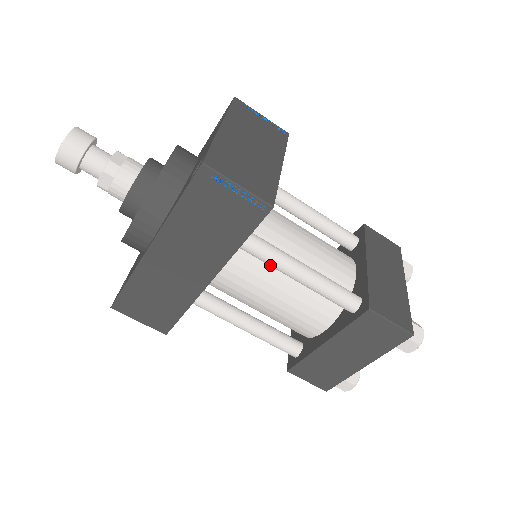
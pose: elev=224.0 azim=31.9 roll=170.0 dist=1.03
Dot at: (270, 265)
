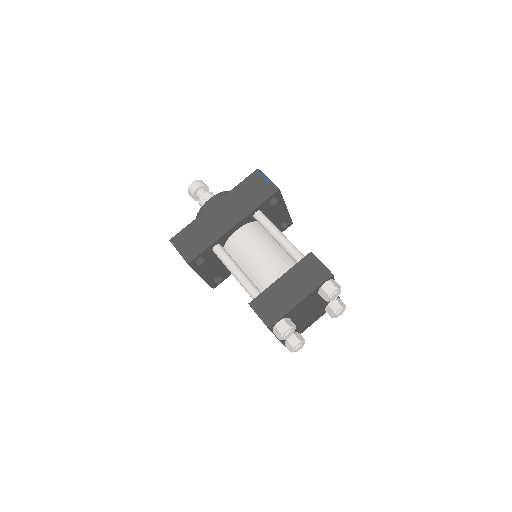
Dot at: (266, 227)
